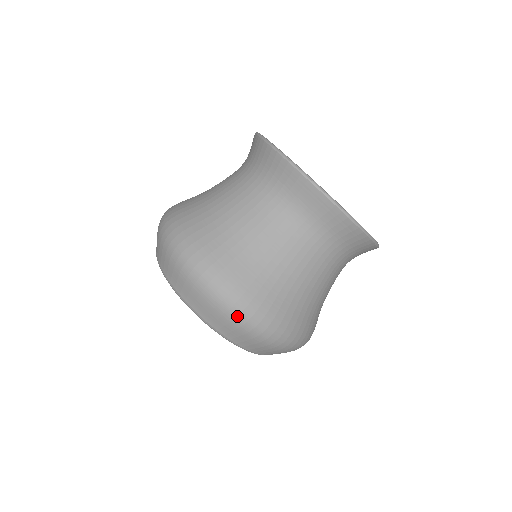
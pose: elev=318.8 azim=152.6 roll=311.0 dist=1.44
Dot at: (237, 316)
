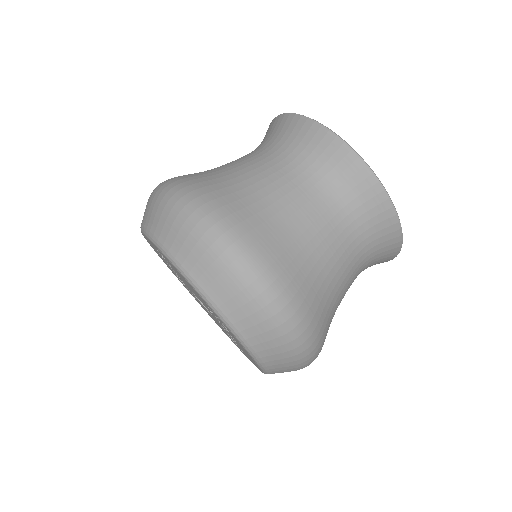
Dot at: (290, 330)
